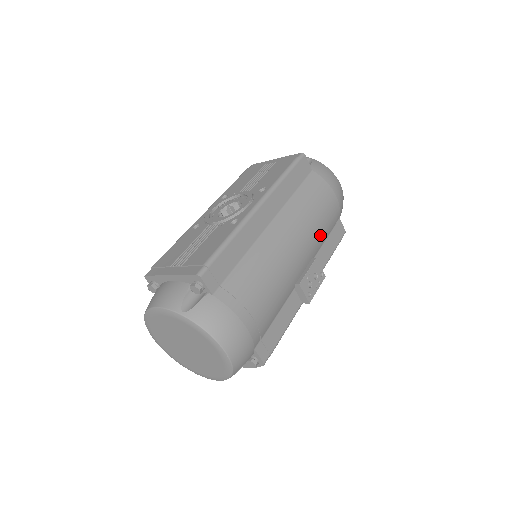
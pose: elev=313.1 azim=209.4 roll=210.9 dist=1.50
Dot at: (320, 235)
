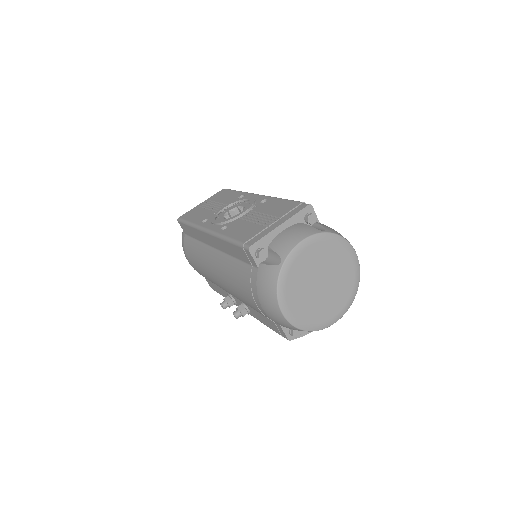
Dot at: occluded
